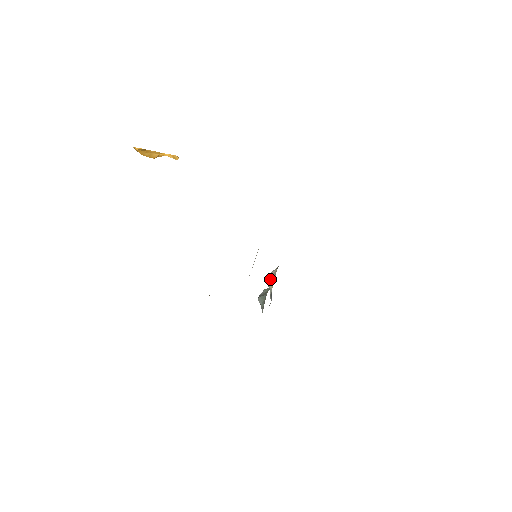
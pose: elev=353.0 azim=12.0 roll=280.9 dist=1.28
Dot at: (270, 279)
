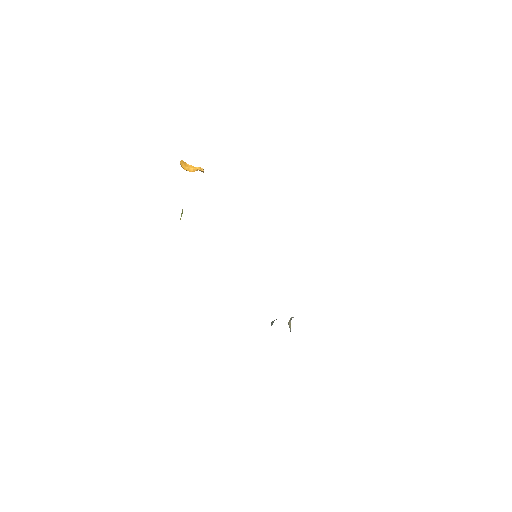
Dot at: (290, 319)
